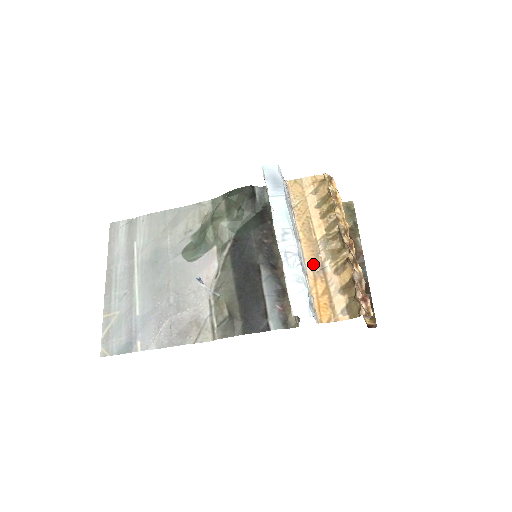
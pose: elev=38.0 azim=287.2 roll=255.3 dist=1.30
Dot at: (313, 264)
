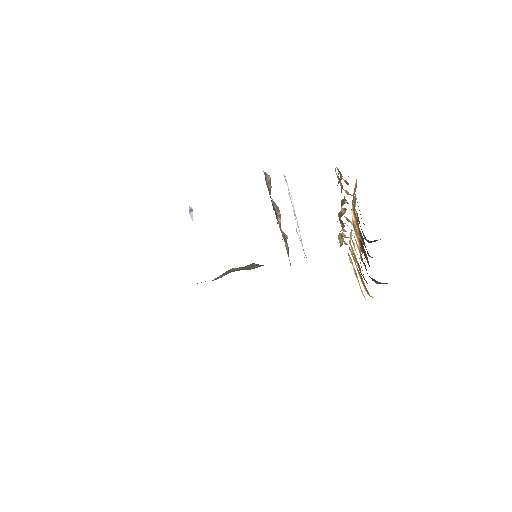
Dot at: occluded
